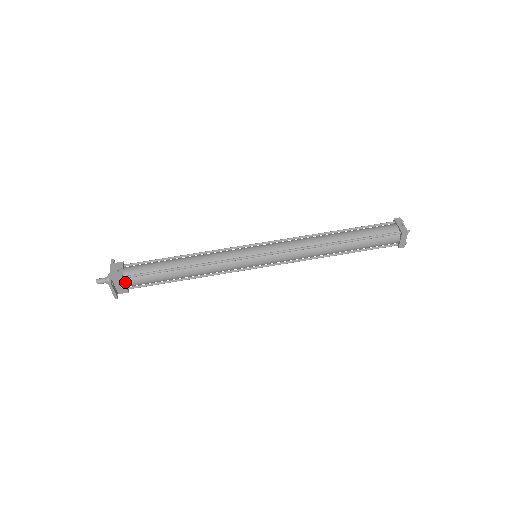
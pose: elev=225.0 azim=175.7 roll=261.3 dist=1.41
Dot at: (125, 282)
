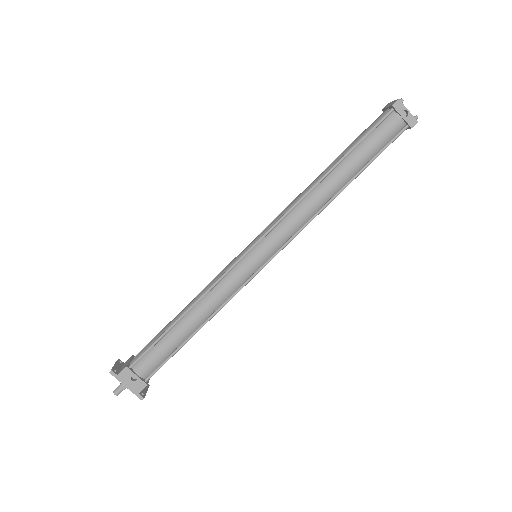
Dot at: occluded
